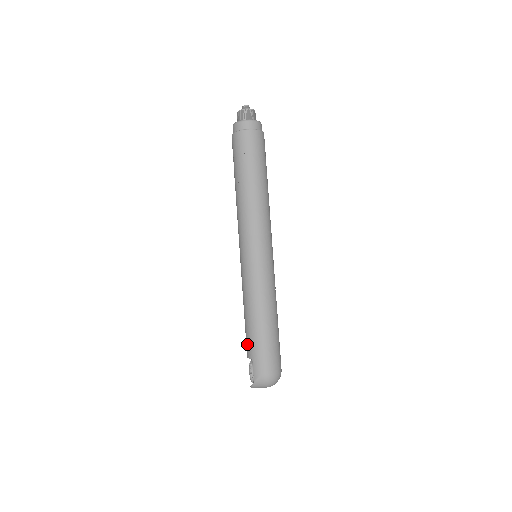
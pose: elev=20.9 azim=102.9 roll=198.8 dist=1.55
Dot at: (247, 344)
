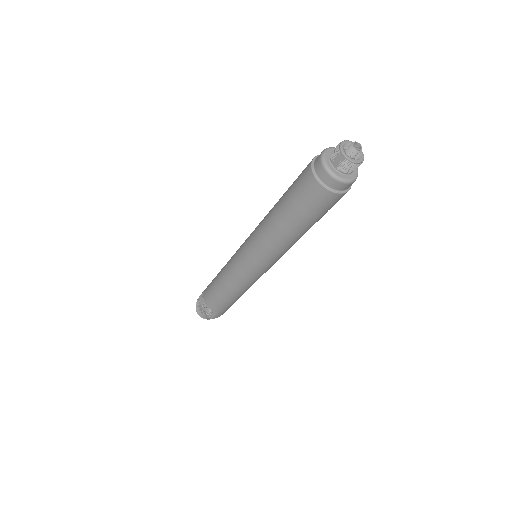
Dot at: (217, 306)
